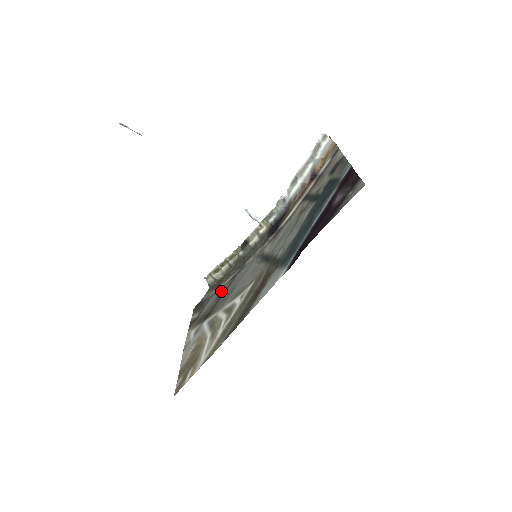
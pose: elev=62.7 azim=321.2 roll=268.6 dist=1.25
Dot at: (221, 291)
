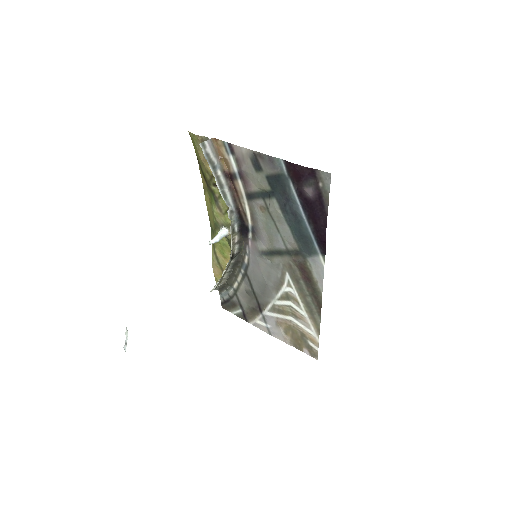
Dot at: (245, 288)
